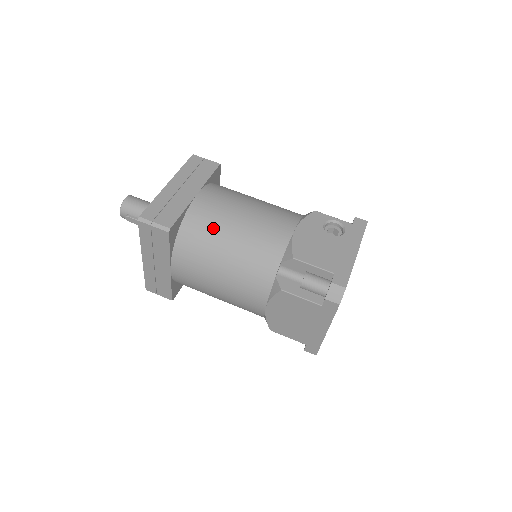
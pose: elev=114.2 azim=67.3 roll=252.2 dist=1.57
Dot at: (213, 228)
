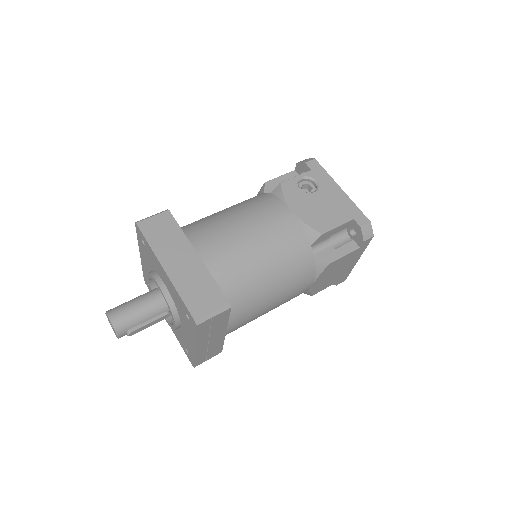
Dot at: (244, 269)
